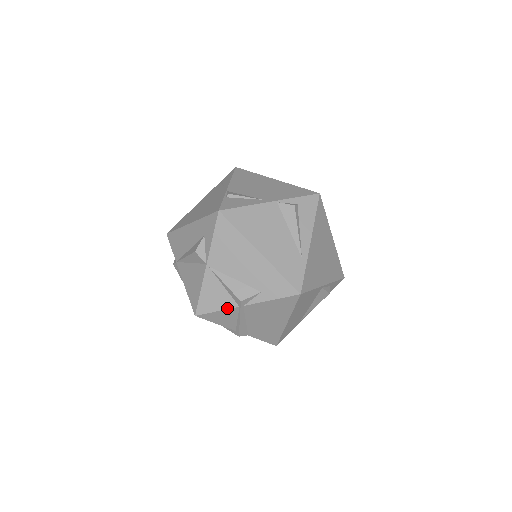
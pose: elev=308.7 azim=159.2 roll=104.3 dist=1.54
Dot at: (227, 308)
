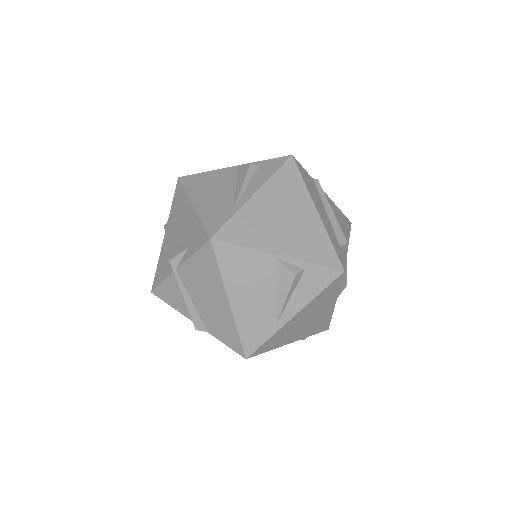
Dot at: (167, 276)
